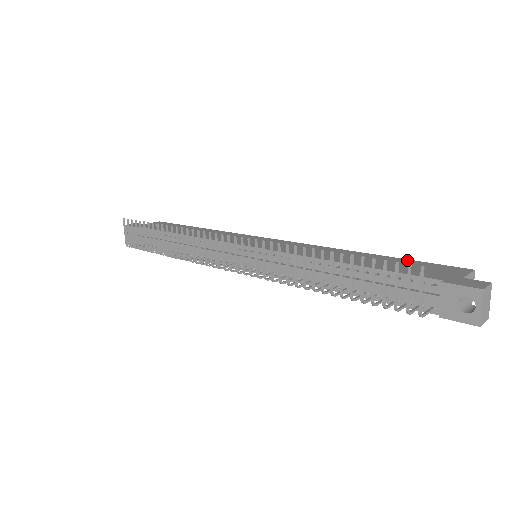
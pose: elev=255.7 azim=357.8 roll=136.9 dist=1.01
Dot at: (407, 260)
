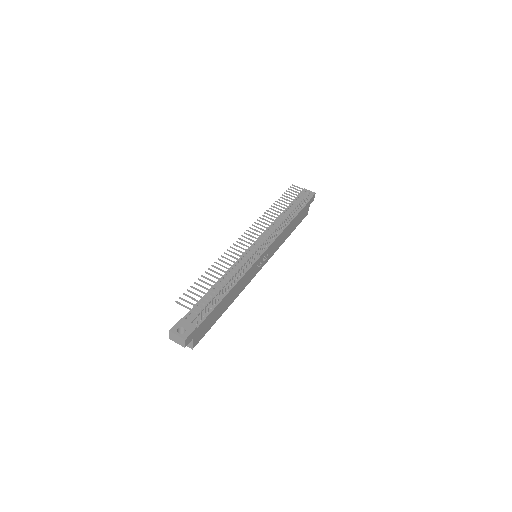
Dot at: occluded
